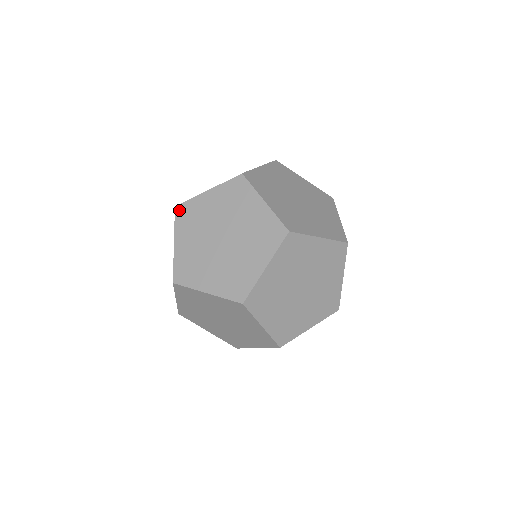
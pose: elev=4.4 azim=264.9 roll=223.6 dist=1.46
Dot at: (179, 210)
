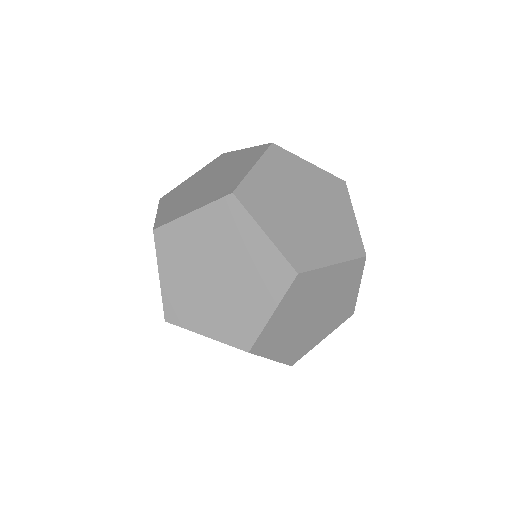
Dot at: (159, 235)
